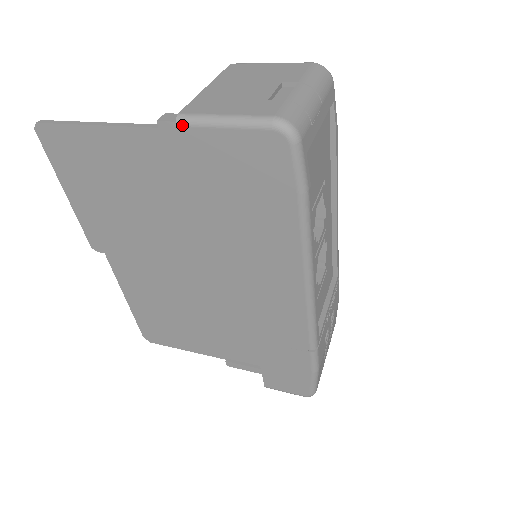
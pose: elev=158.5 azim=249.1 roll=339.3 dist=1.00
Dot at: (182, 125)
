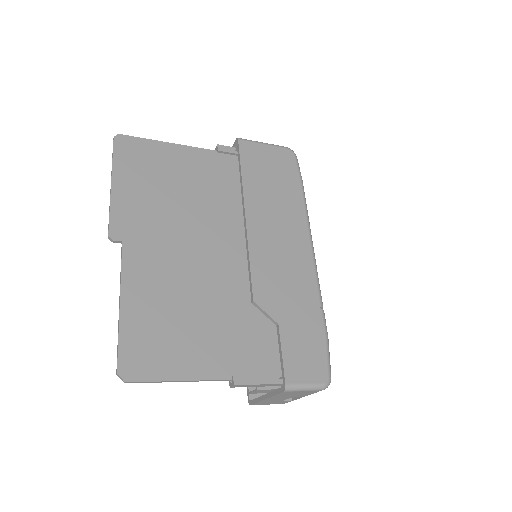
Dot at: (241, 139)
